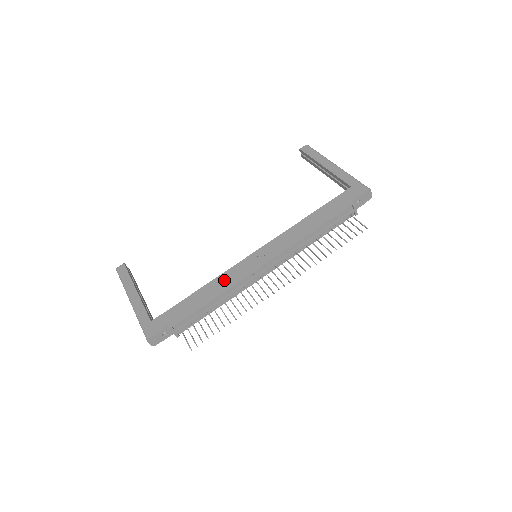
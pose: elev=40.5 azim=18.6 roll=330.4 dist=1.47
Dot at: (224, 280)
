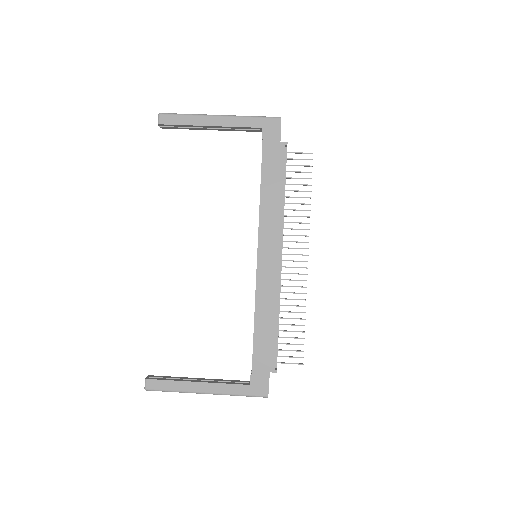
Dot at: (265, 300)
